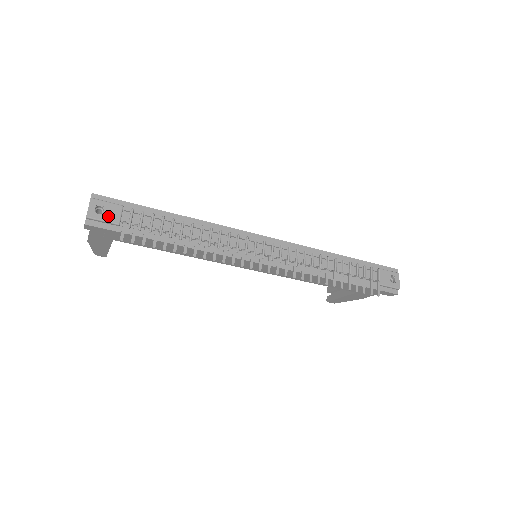
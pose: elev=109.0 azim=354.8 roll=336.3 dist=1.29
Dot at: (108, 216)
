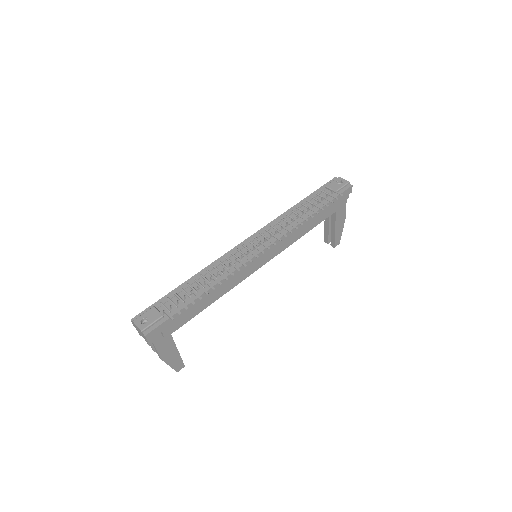
Dot at: (152, 319)
